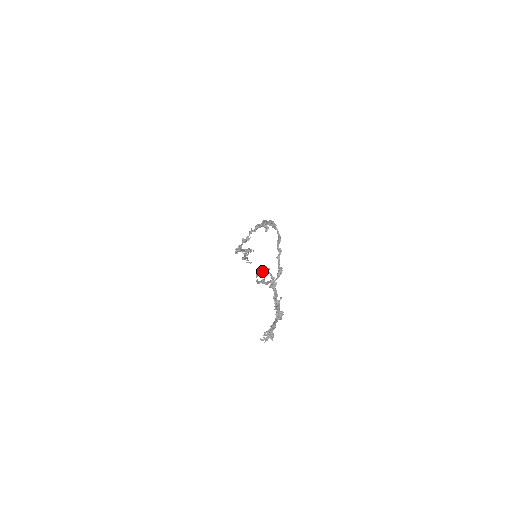
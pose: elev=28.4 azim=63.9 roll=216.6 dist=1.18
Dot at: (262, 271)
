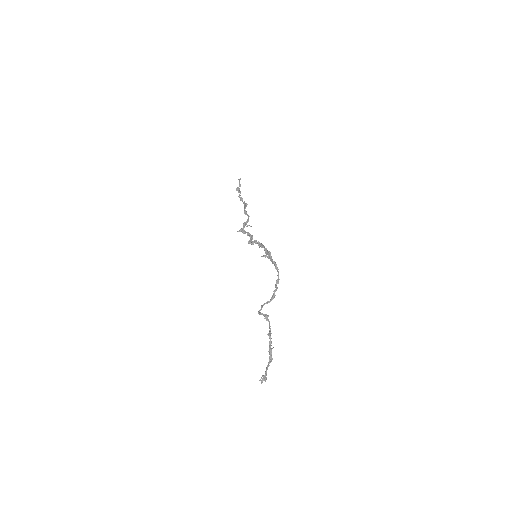
Dot at: (264, 316)
